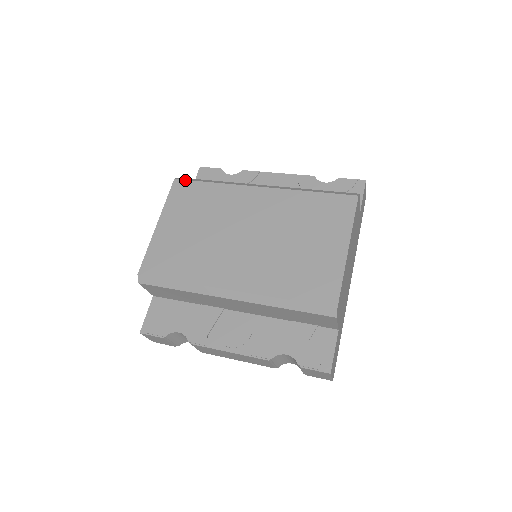
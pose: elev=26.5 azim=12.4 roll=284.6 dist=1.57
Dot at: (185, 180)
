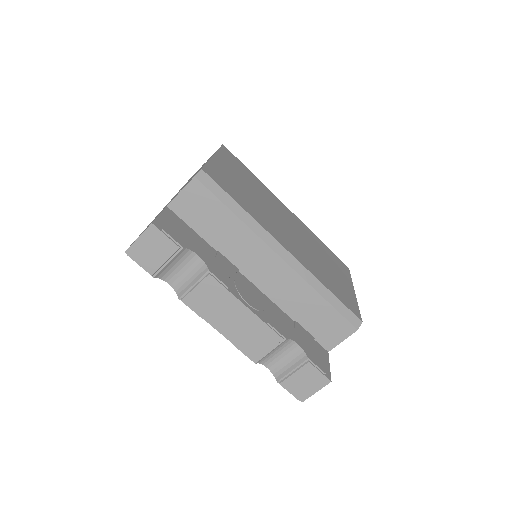
Dot at: occluded
